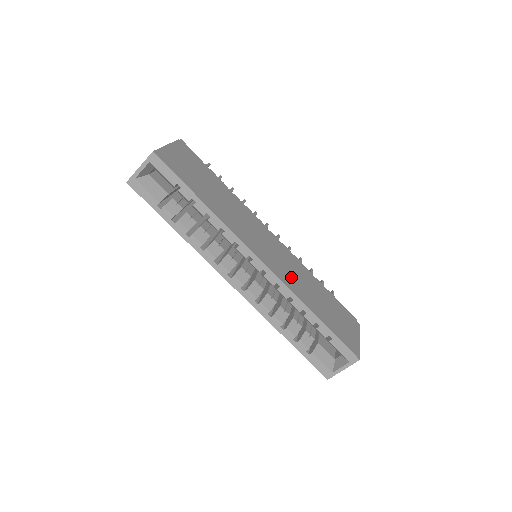
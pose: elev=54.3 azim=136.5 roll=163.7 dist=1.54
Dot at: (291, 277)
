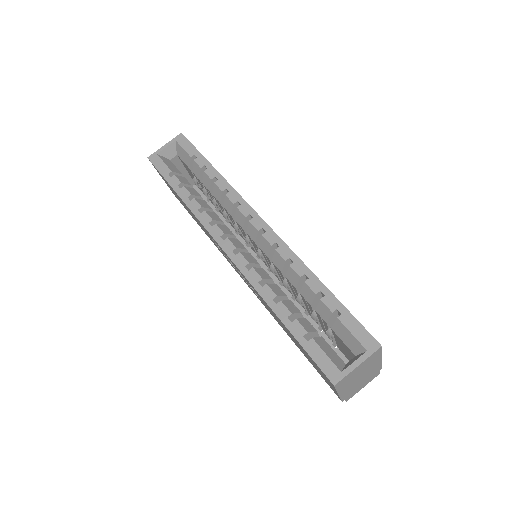
Dot at: occluded
